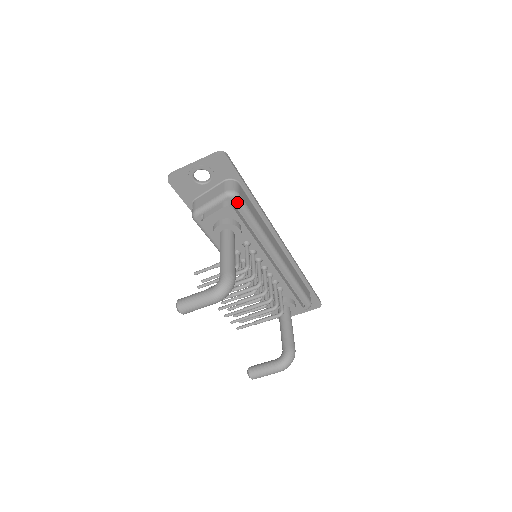
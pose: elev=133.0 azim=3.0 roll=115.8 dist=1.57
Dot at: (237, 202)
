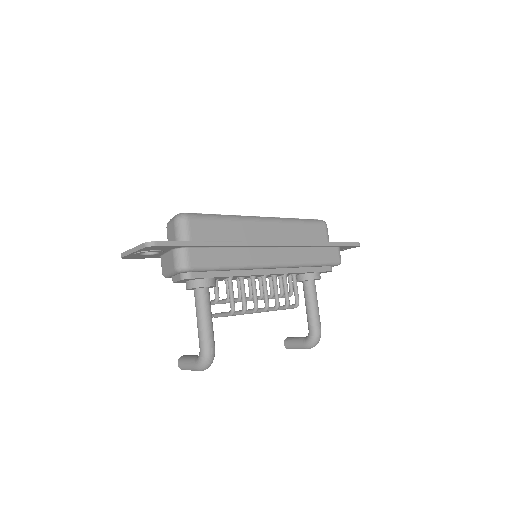
Dot at: (192, 271)
